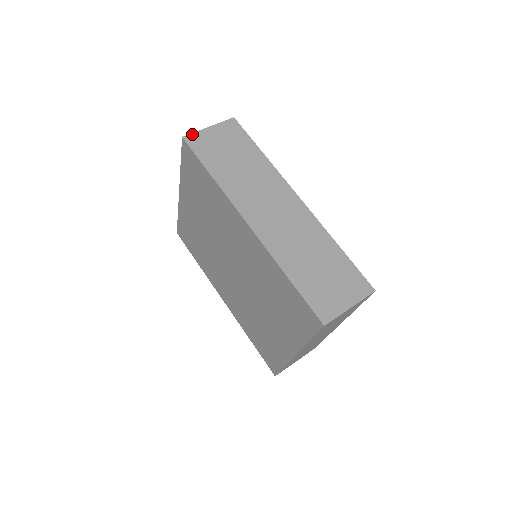
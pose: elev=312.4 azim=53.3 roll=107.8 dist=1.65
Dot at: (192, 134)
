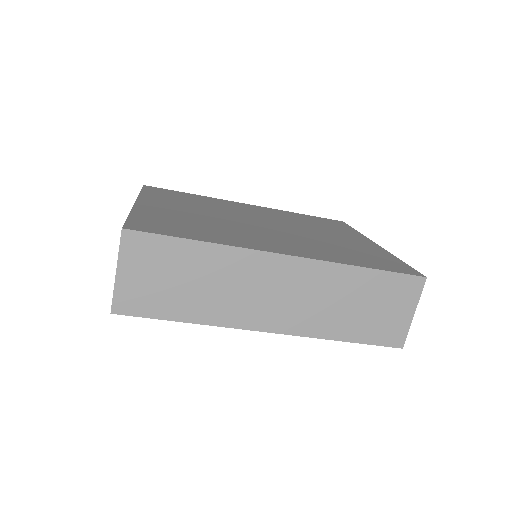
Dot at: (114, 300)
